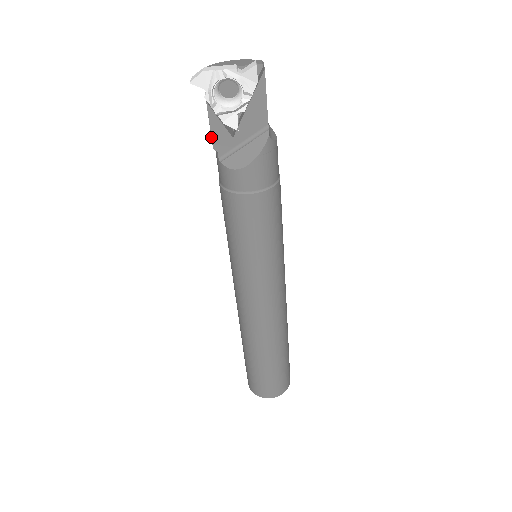
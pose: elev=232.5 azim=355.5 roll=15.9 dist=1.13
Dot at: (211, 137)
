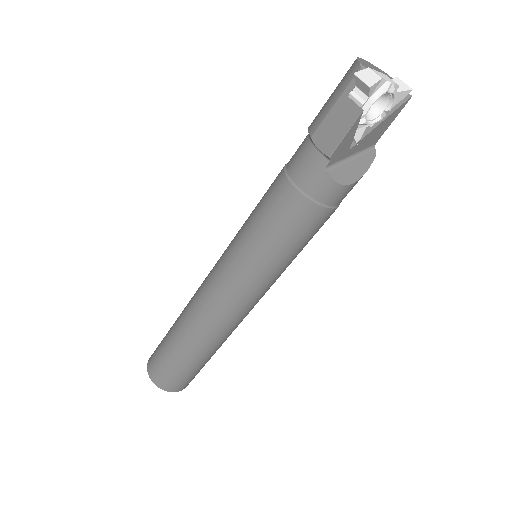
Dot at: (337, 145)
